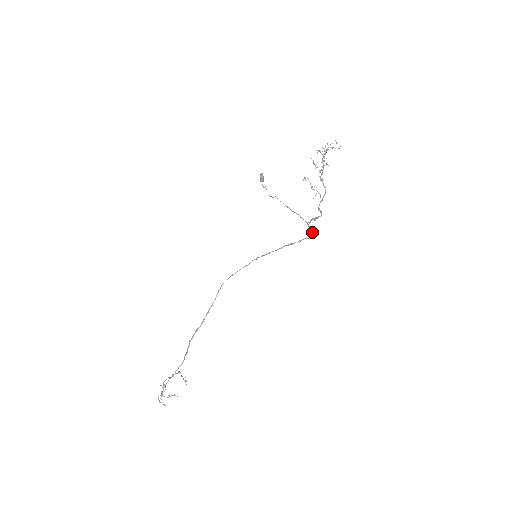
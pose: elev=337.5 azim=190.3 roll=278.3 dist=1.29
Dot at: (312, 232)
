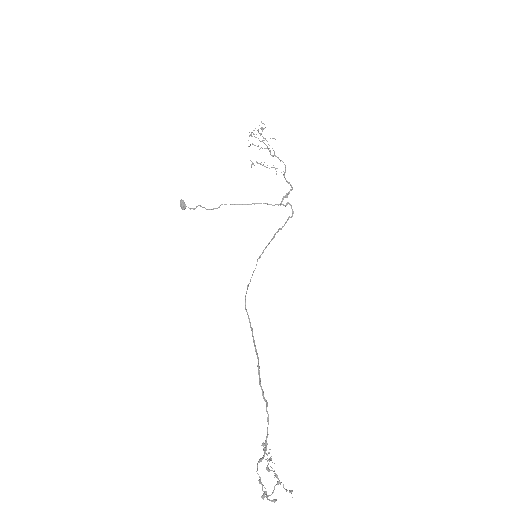
Dot at: occluded
